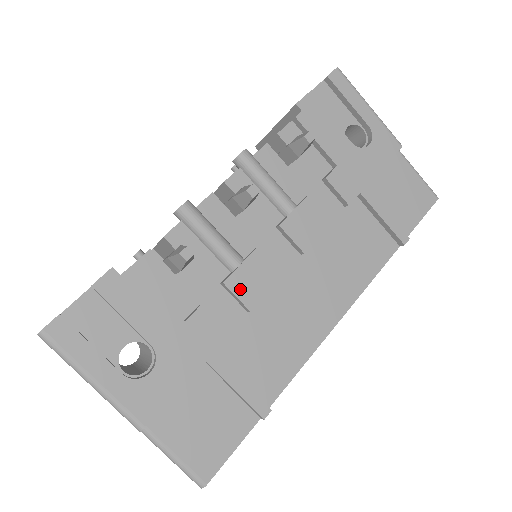
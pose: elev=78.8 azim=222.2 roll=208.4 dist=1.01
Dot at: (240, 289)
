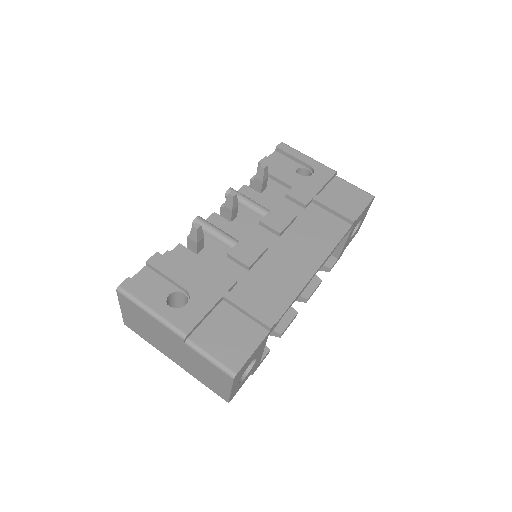
Dot at: (239, 256)
